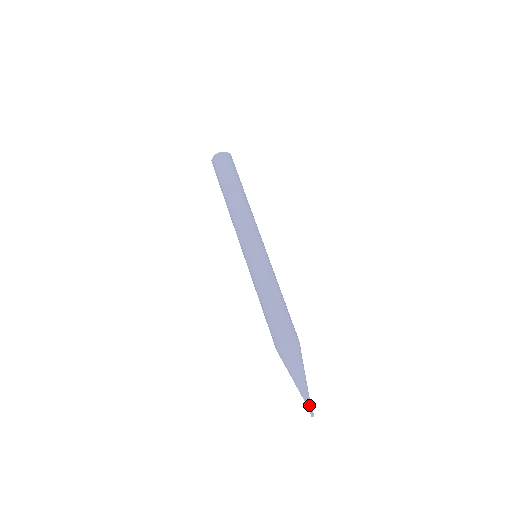
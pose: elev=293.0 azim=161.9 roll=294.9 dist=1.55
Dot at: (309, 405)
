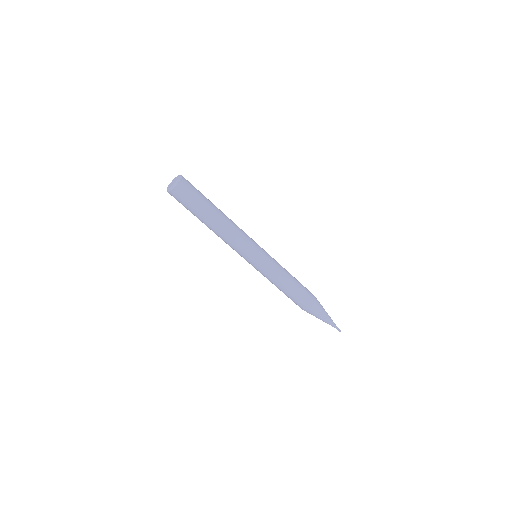
Dot at: occluded
